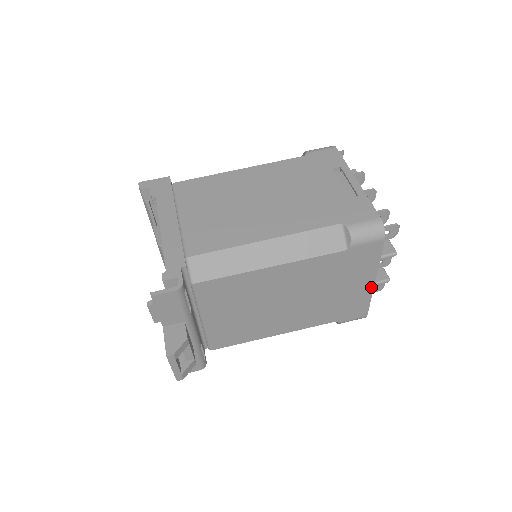
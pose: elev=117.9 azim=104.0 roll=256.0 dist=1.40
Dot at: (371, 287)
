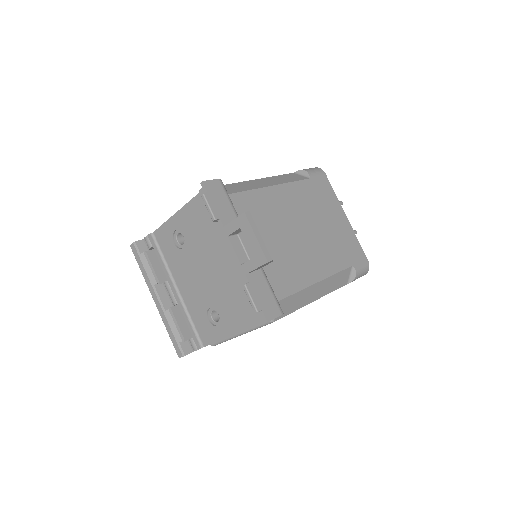
Dot at: (348, 223)
